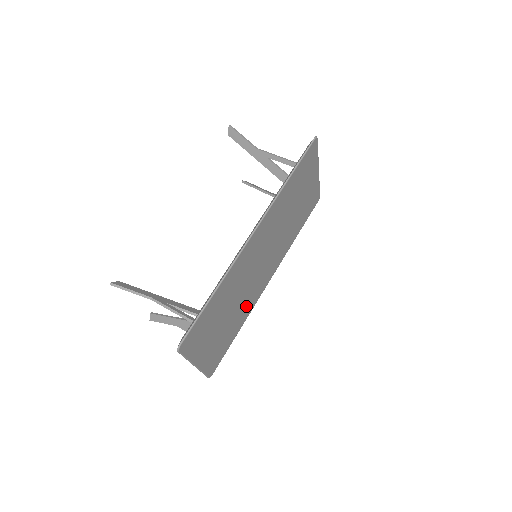
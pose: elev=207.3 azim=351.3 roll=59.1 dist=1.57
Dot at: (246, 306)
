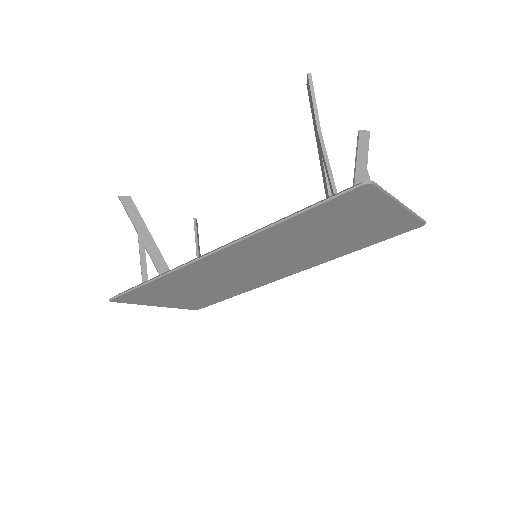
Dot at: (242, 285)
